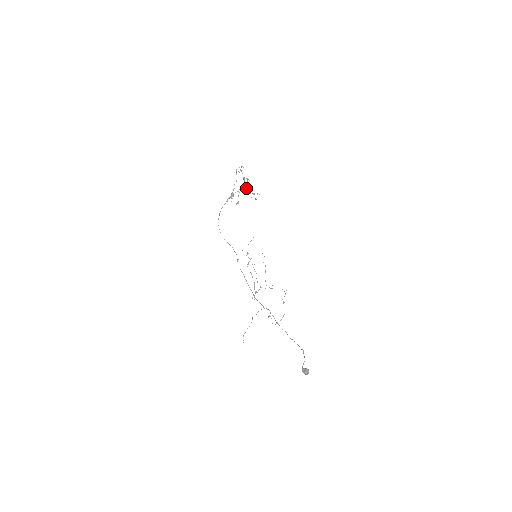
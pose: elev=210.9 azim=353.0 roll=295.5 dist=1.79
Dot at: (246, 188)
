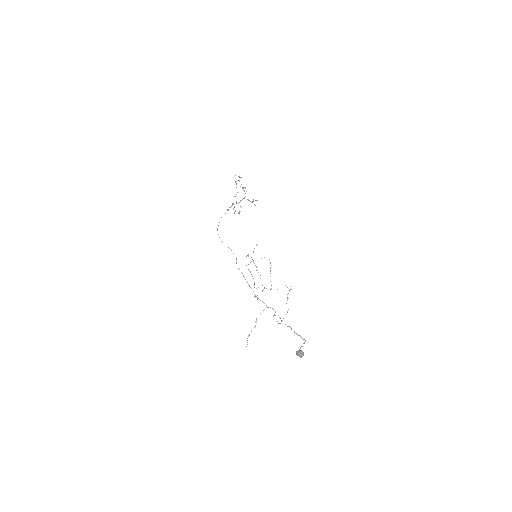
Dot at: occluded
